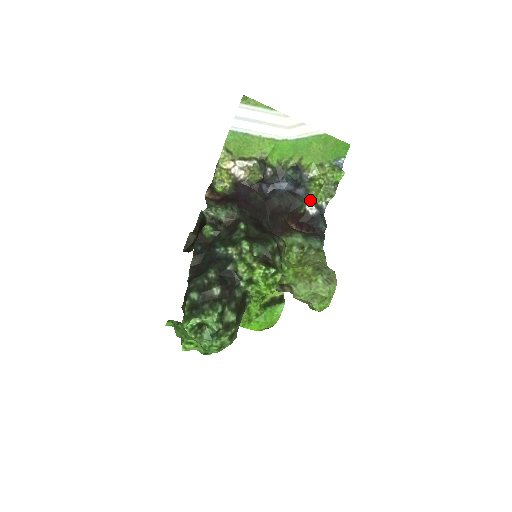
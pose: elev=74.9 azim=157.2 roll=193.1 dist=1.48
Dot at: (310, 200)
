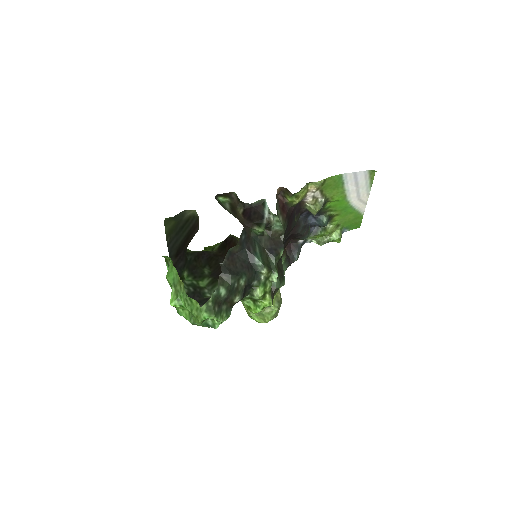
Dot at: occluded
